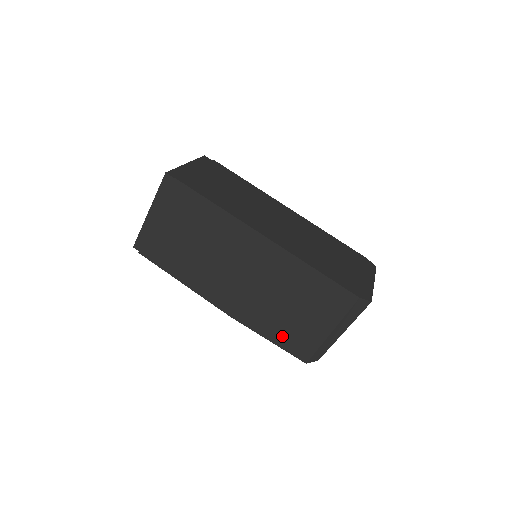
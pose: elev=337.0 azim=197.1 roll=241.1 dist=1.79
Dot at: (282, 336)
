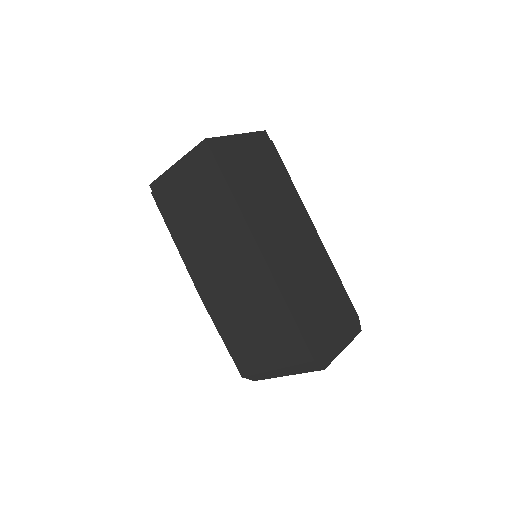
Dot at: (234, 343)
